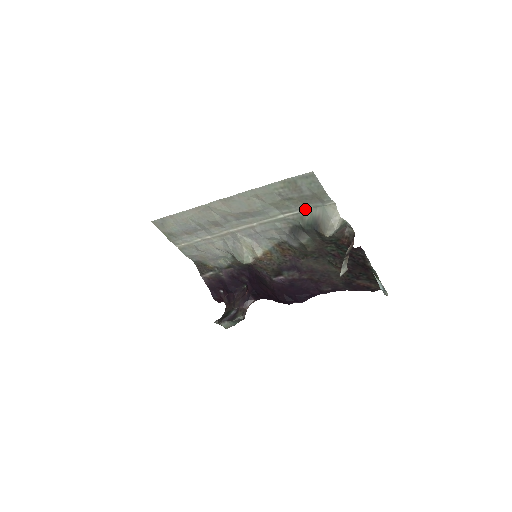
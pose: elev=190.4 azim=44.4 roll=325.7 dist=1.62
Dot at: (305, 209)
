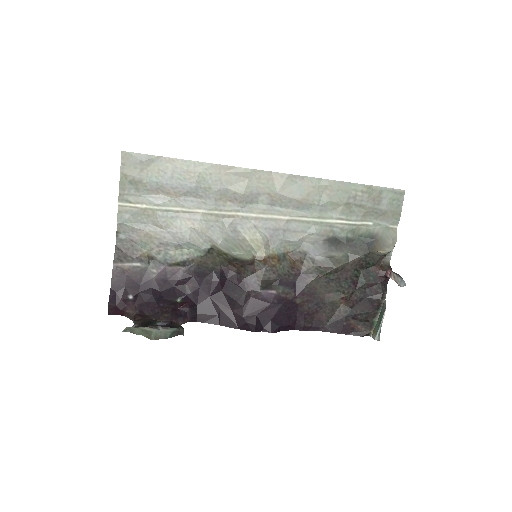
Dot at: (364, 223)
